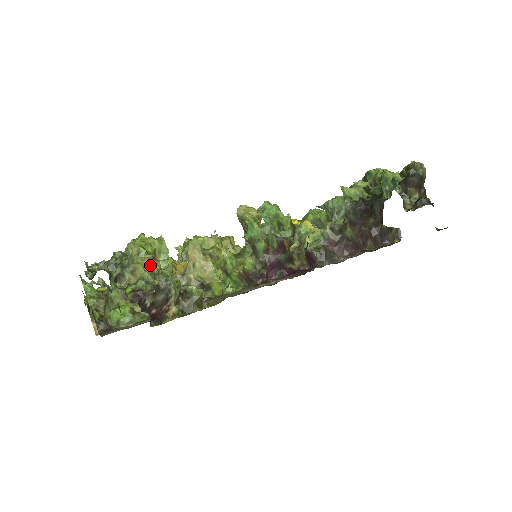
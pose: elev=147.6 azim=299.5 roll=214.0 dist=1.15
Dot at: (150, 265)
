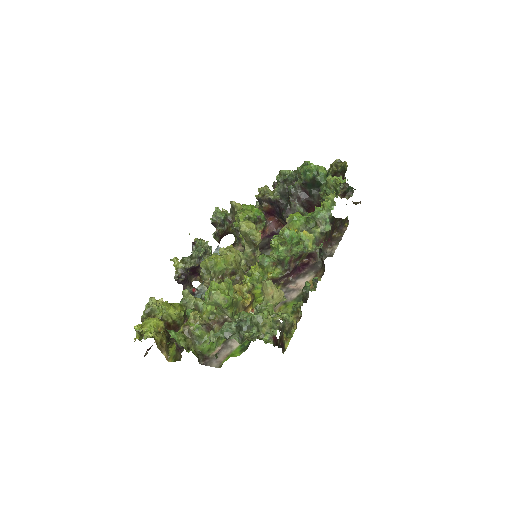
Dot at: (269, 316)
